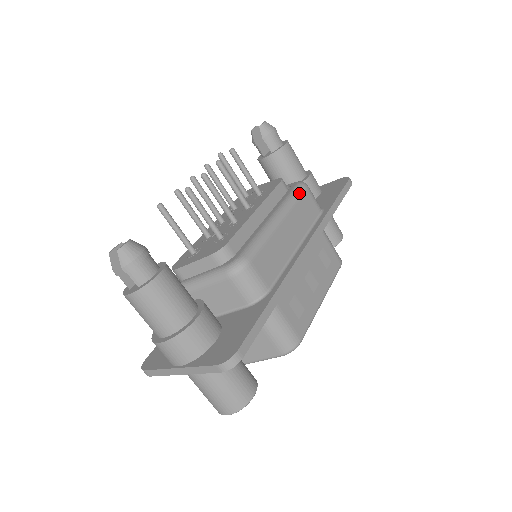
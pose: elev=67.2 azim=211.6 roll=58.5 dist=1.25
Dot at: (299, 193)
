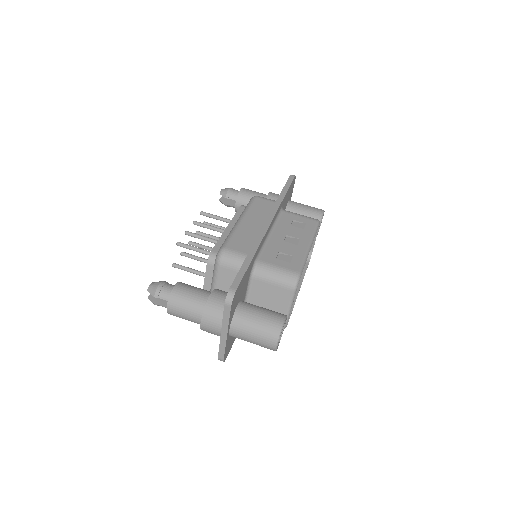
Dot at: (251, 202)
